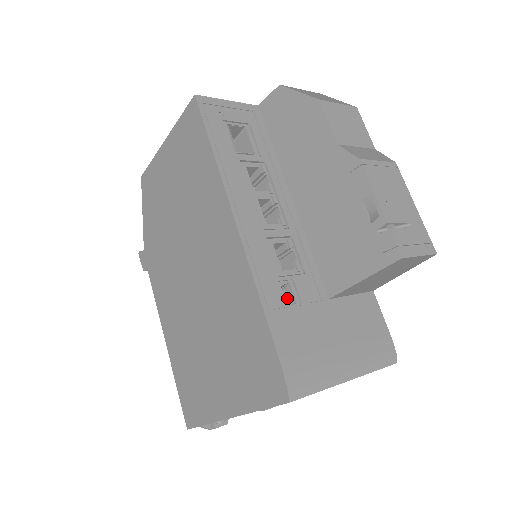
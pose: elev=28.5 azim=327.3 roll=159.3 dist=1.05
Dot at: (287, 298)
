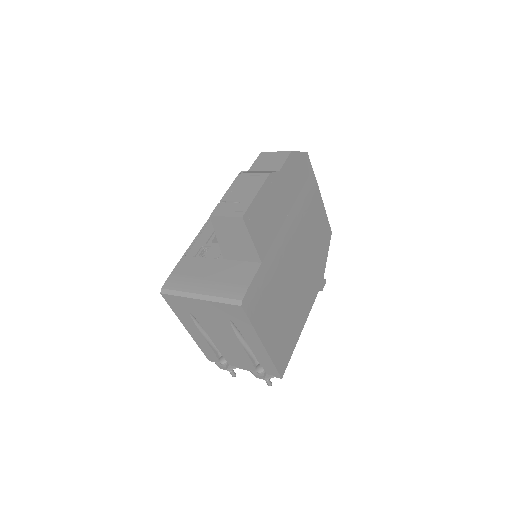
Dot at: (204, 255)
